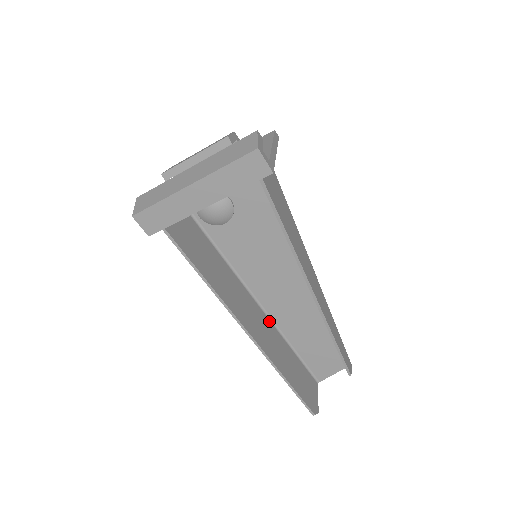
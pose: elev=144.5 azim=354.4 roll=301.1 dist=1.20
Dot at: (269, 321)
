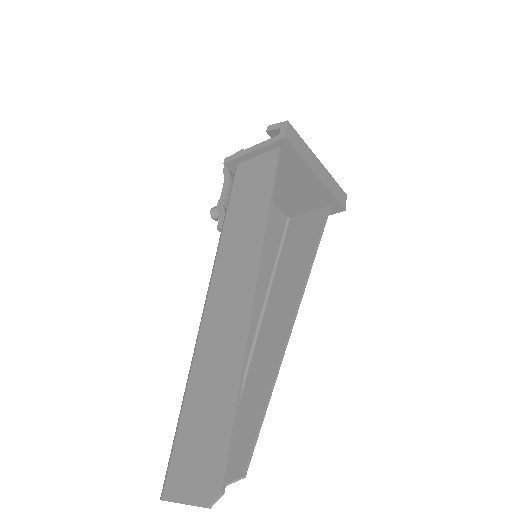
Dot at: (204, 329)
